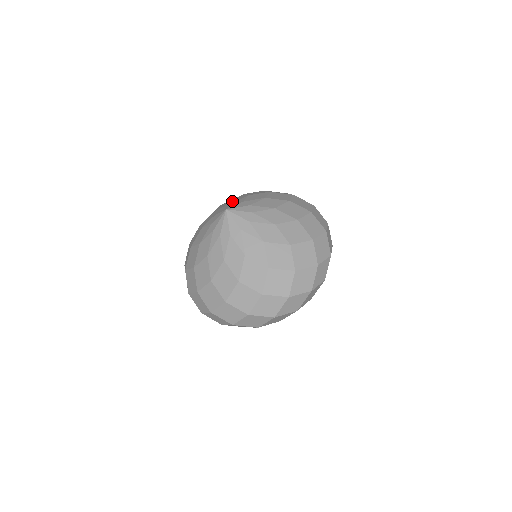
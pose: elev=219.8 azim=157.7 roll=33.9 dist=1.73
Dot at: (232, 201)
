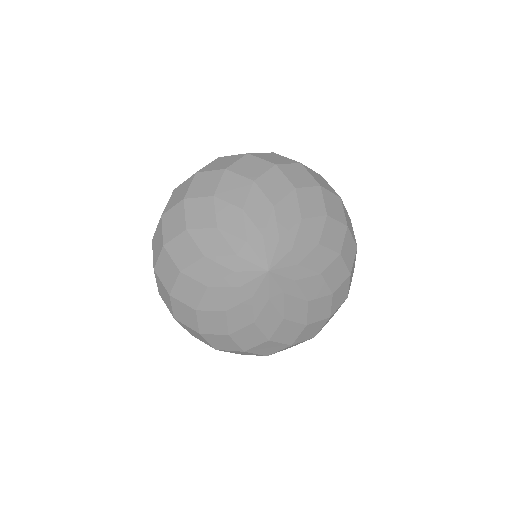
Dot at: (297, 238)
